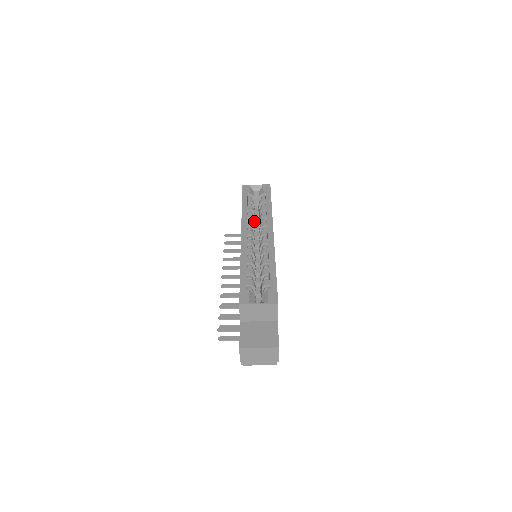
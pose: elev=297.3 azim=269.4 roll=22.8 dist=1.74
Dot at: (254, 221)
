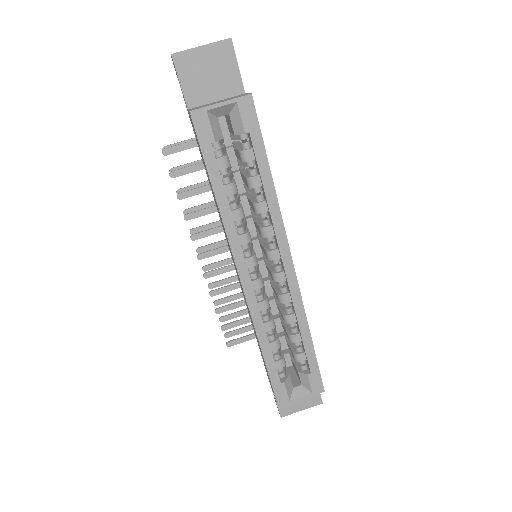
Dot at: (237, 193)
